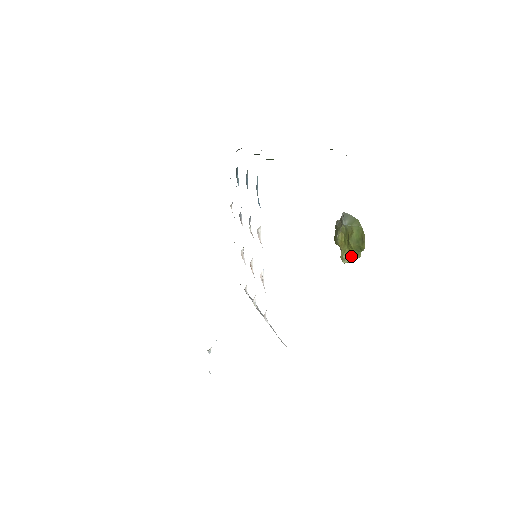
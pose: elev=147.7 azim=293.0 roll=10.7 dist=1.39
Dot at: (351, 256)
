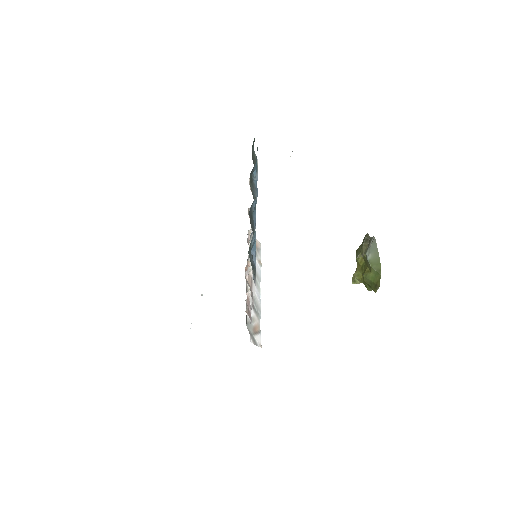
Dot at: (363, 282)
